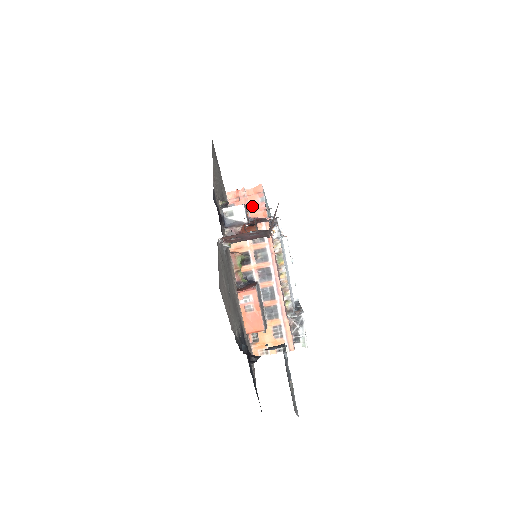
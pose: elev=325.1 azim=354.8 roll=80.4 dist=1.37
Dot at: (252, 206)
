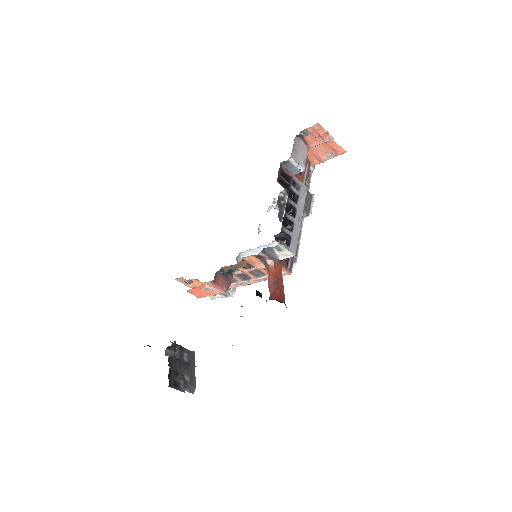
Dot at: (317, 149)
